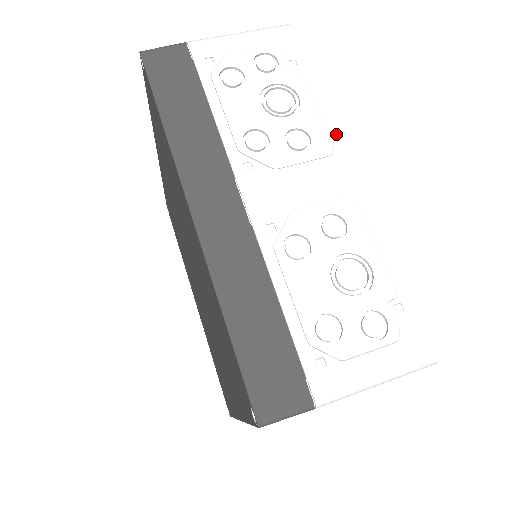
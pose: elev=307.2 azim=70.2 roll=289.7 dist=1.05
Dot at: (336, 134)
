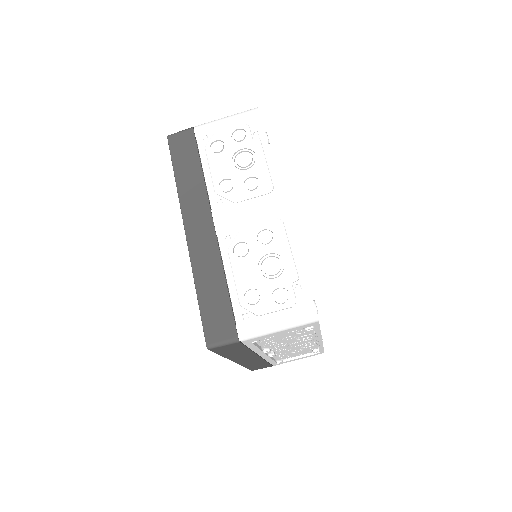
Dot at: (276, 179)
